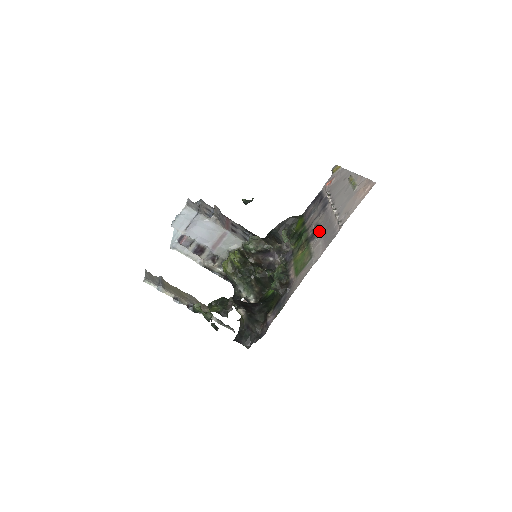
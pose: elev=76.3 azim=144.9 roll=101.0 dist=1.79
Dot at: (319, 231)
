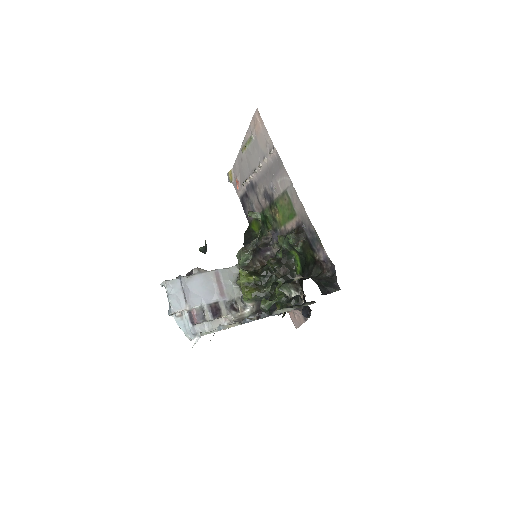
Dot at: (269, 187)
